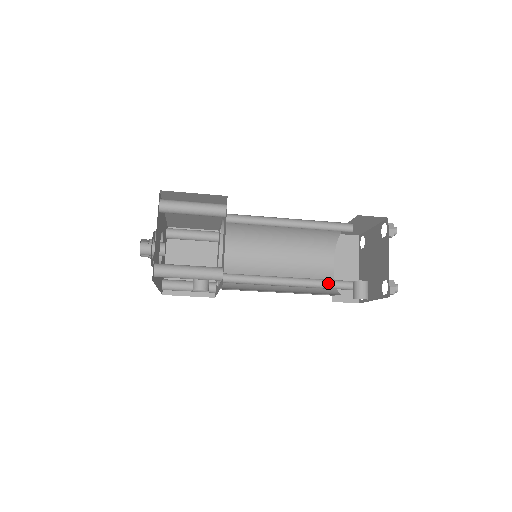
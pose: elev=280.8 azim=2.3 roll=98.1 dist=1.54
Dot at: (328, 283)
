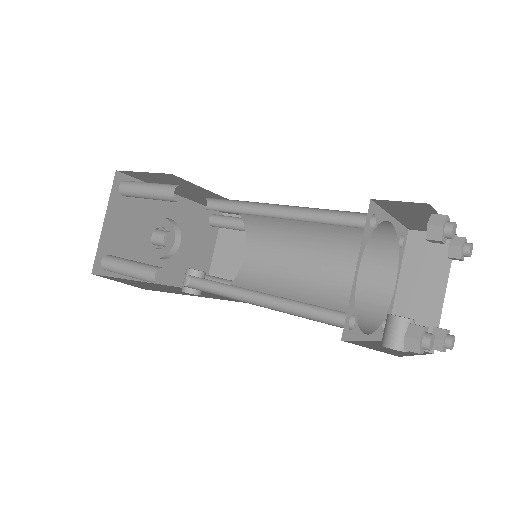
Dot at: (316, 310)
